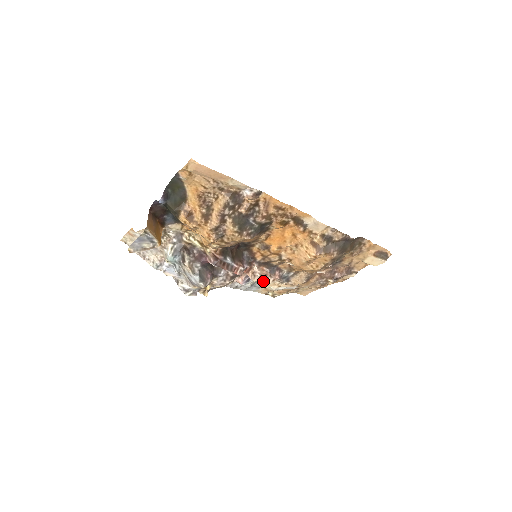
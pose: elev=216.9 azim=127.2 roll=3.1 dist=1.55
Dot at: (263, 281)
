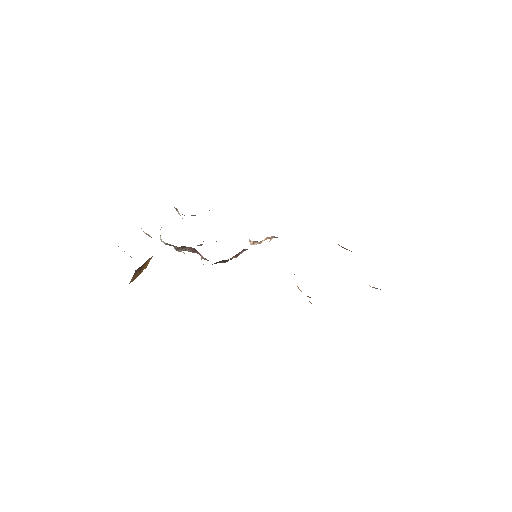
Dot at: occluded
